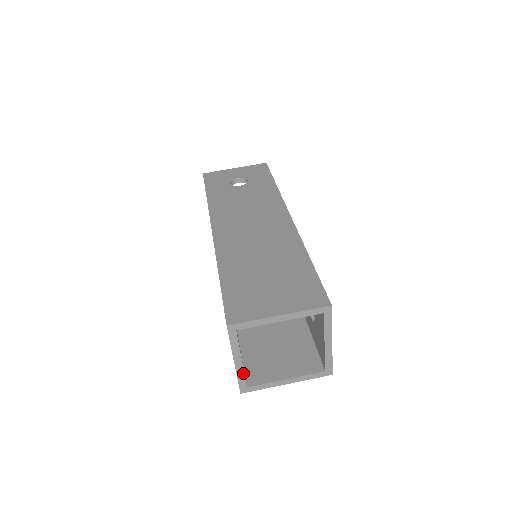
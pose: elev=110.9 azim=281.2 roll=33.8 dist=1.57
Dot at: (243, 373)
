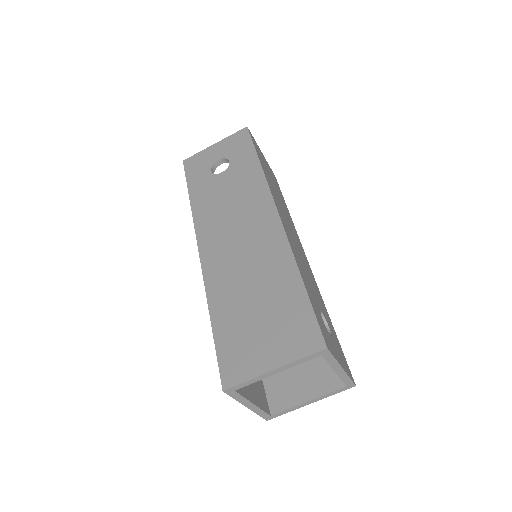
Dot at: (261, 410)
